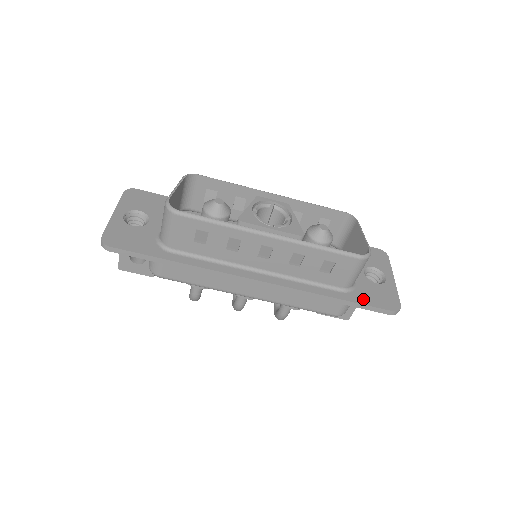
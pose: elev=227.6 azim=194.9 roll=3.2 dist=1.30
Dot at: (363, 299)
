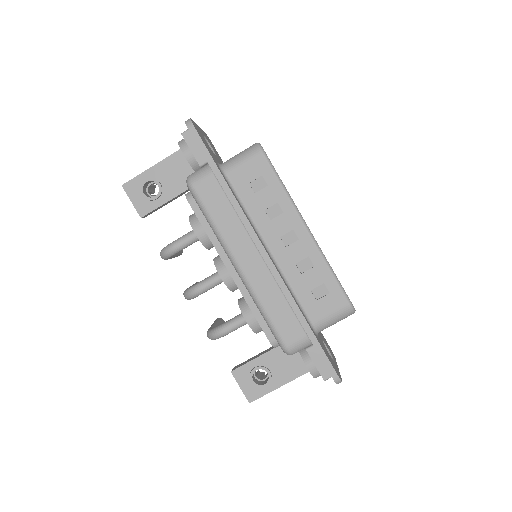
Dot at: (322, 346)
